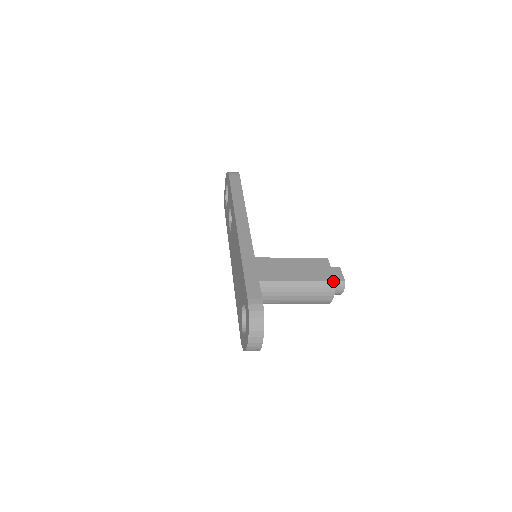
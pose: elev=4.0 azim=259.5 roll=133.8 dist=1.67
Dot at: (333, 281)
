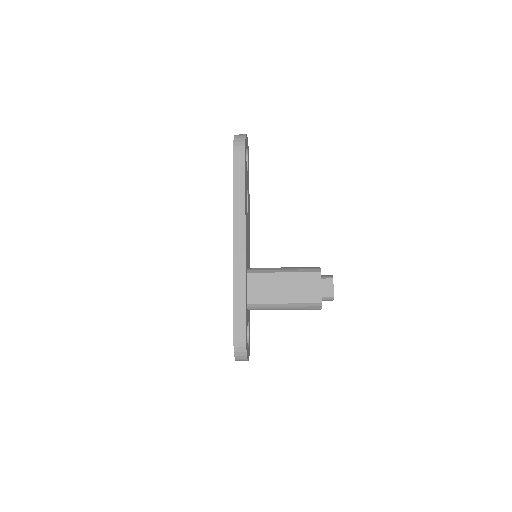
Dot at: (319, 303)
